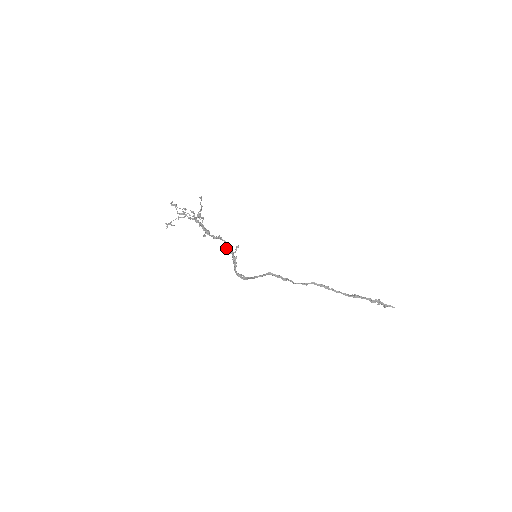
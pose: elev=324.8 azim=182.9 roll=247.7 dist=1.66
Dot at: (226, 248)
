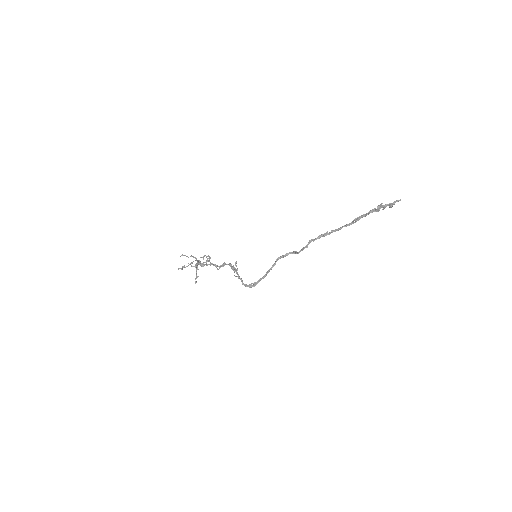
Dot at: (232, 269)
